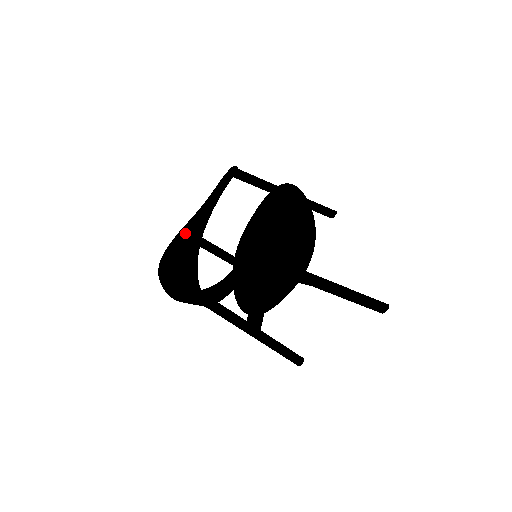
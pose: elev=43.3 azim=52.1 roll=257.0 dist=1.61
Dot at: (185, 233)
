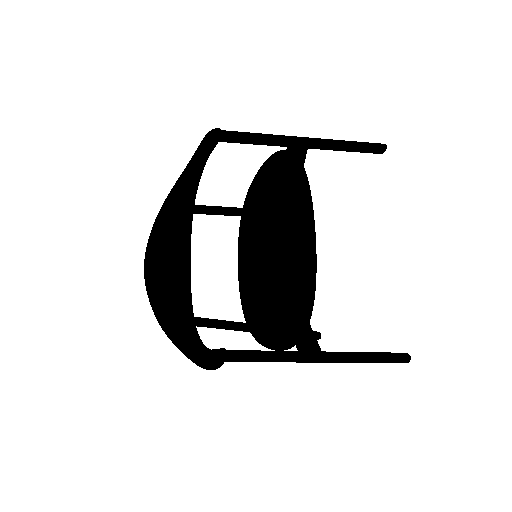
Dot at: (171, 206)
